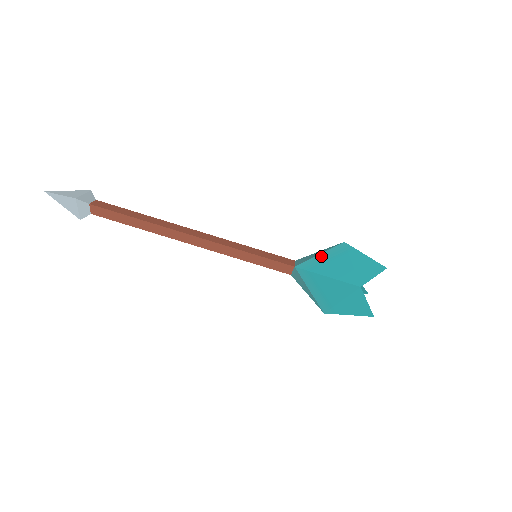
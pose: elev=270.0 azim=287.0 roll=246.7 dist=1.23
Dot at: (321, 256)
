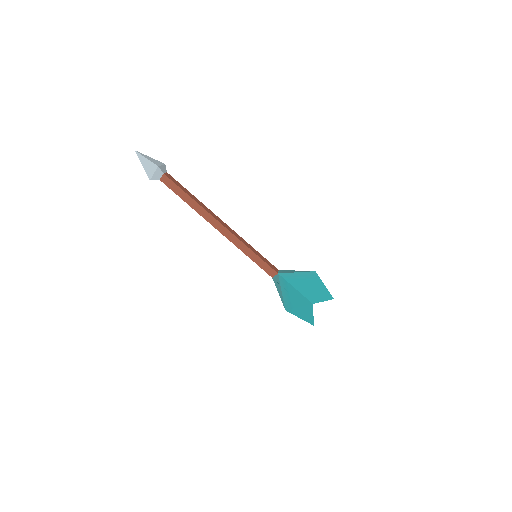
Dot at: (297, 274)
